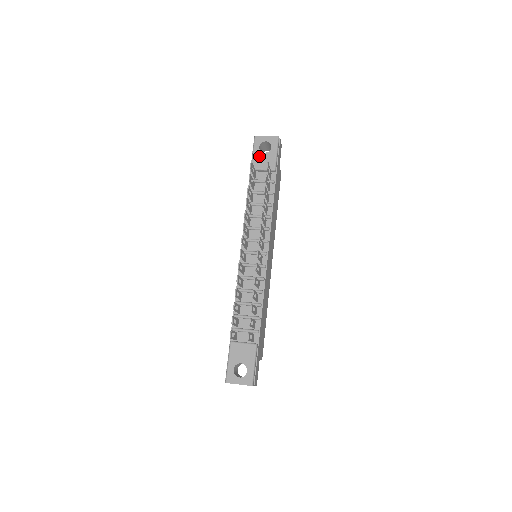
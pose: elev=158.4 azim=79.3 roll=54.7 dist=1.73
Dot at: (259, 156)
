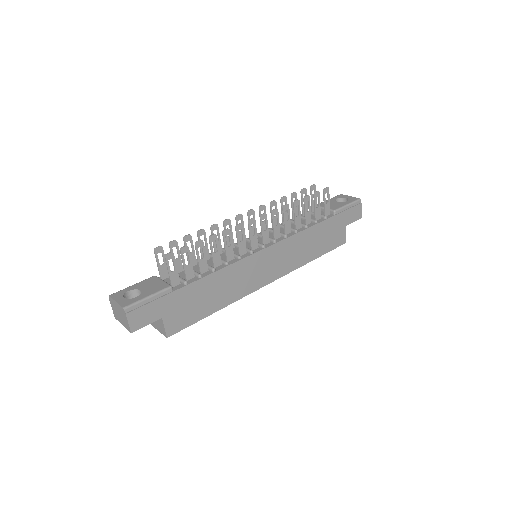
Dot at: (330, 202)
